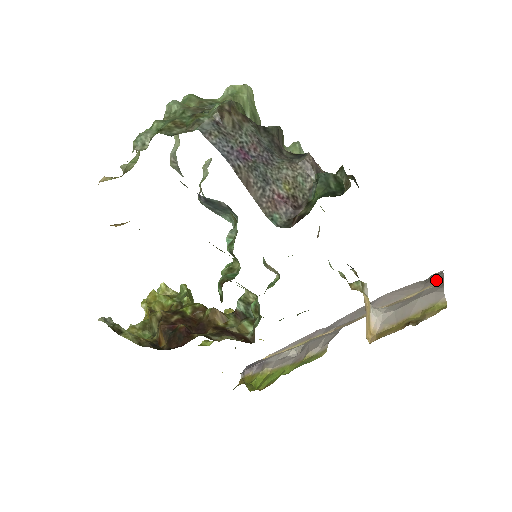
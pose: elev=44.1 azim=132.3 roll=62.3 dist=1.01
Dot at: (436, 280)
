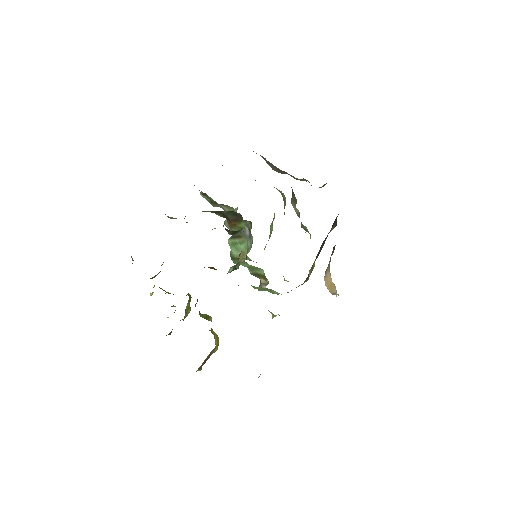
Dot at: occluded
